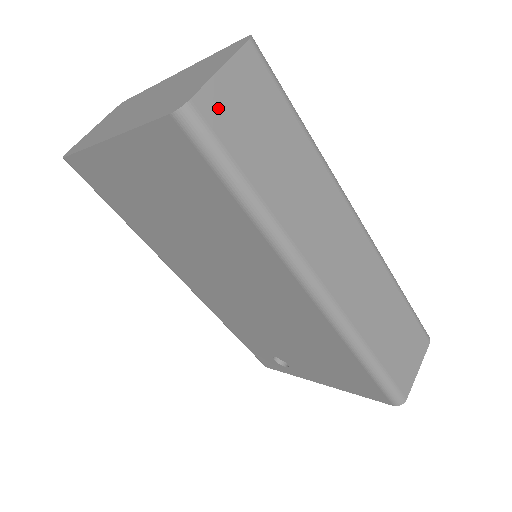
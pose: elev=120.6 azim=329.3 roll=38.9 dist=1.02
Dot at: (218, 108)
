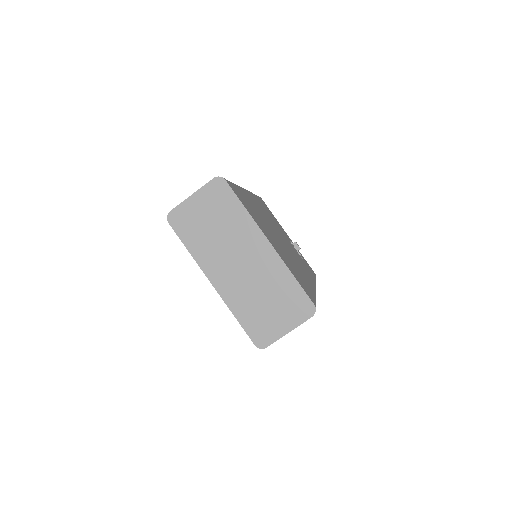
Dot at: occluded
